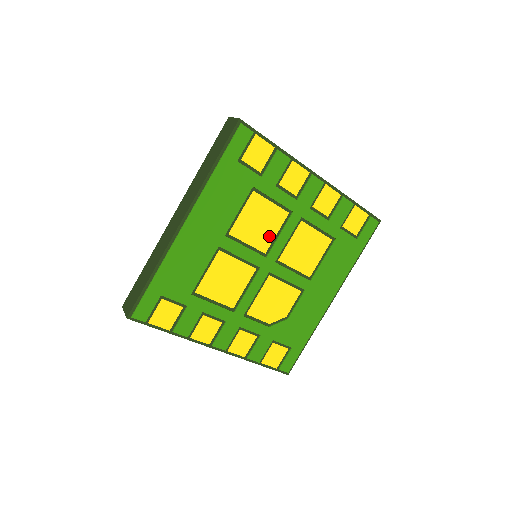
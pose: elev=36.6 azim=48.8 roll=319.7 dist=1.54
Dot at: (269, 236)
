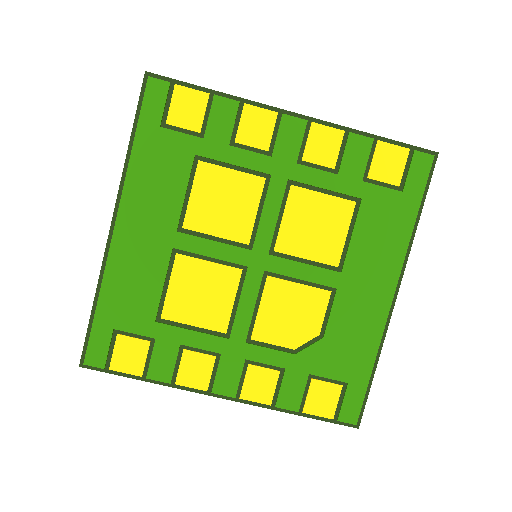
Dot at: (246, 218)
